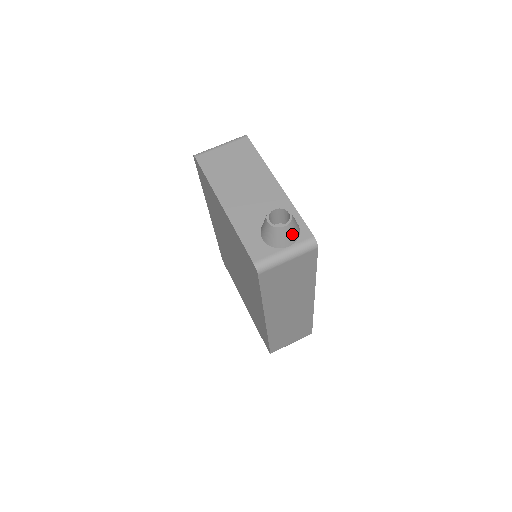
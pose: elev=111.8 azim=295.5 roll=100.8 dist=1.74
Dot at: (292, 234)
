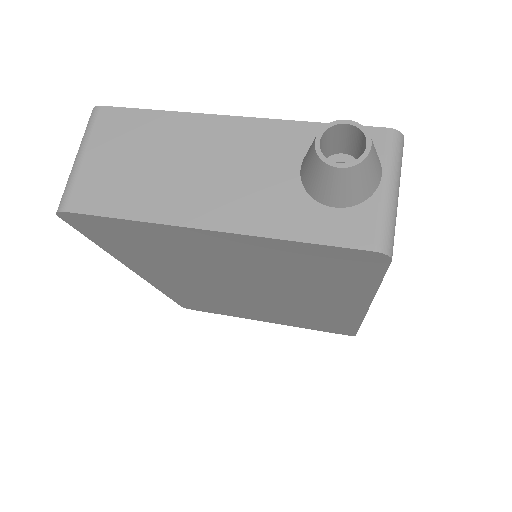
Dot at: (375, 152)
